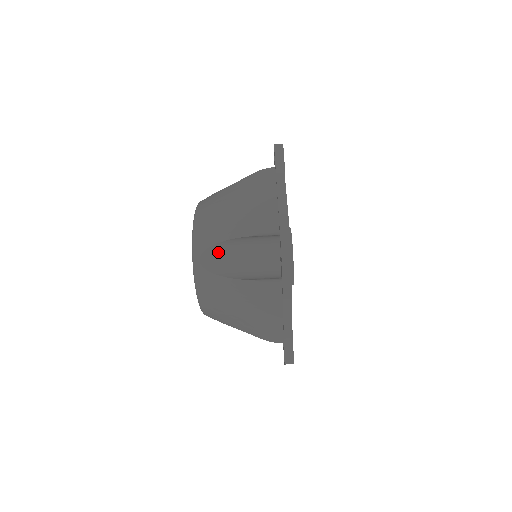
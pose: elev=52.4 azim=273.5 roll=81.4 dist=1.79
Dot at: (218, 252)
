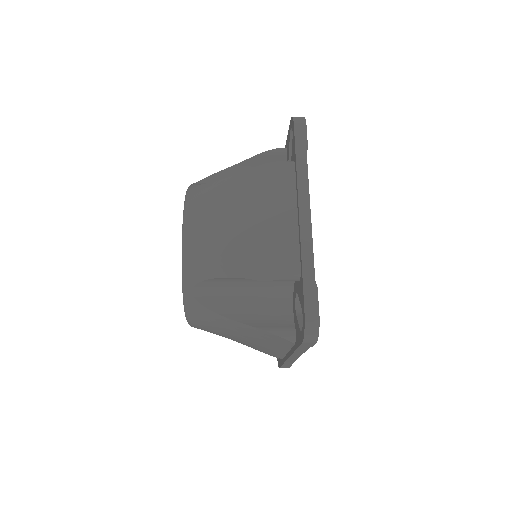
Dot at: (216, 284)
